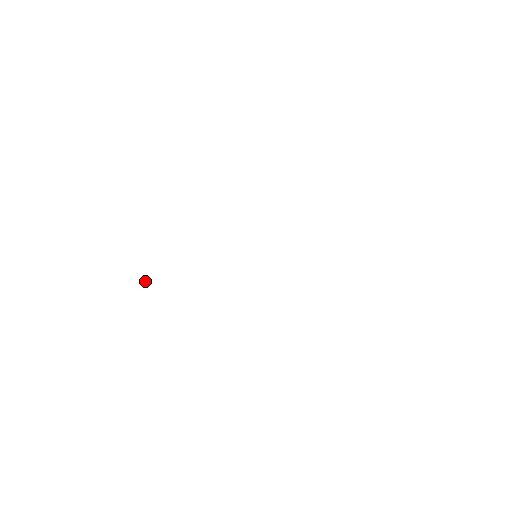
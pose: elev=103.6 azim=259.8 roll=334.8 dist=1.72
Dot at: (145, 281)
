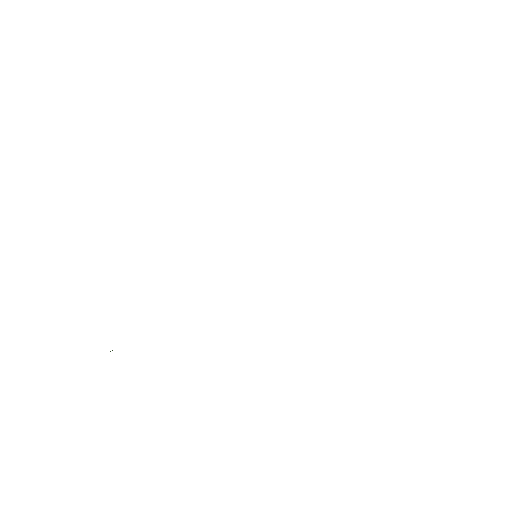
Dot at: occluded
